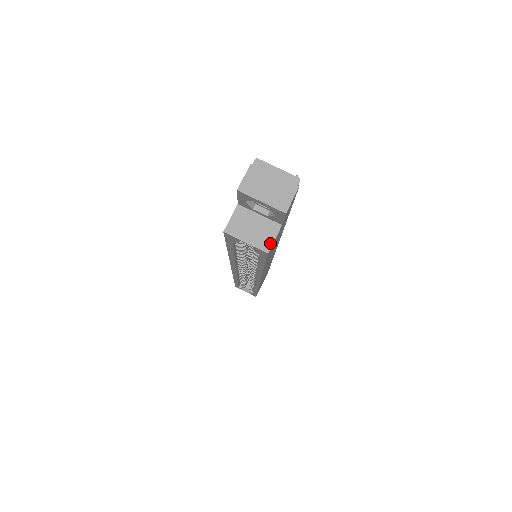
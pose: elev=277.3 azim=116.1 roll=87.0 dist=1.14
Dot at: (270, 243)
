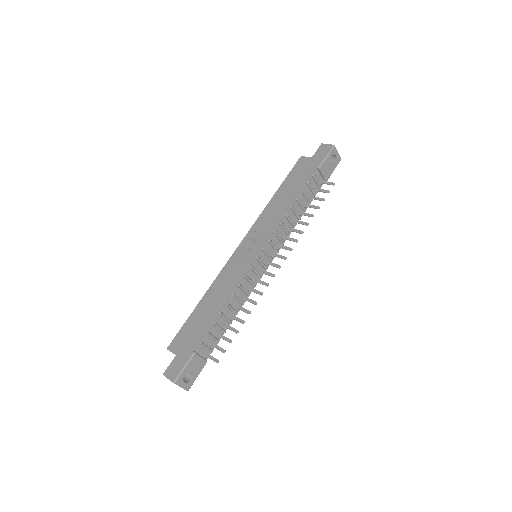
Dot at: occluded
